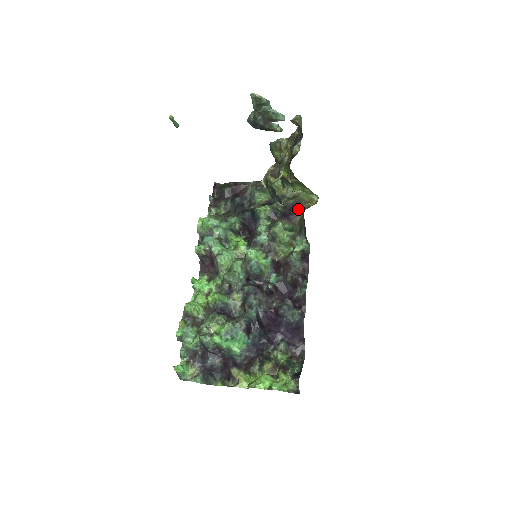
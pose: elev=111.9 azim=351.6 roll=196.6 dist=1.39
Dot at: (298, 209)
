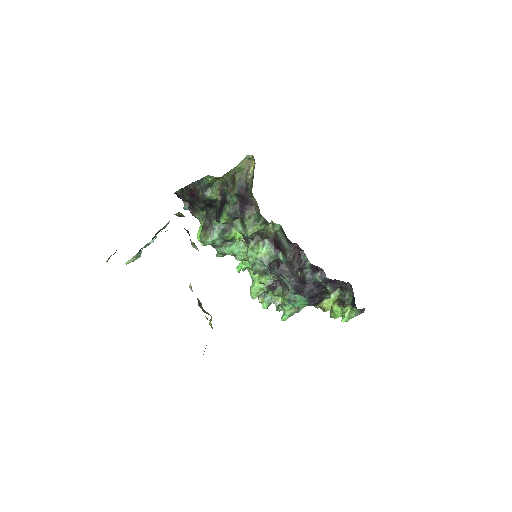
Dot at: (247, 192)
